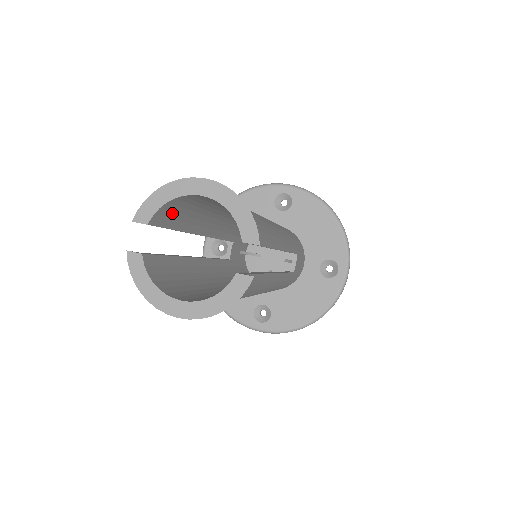
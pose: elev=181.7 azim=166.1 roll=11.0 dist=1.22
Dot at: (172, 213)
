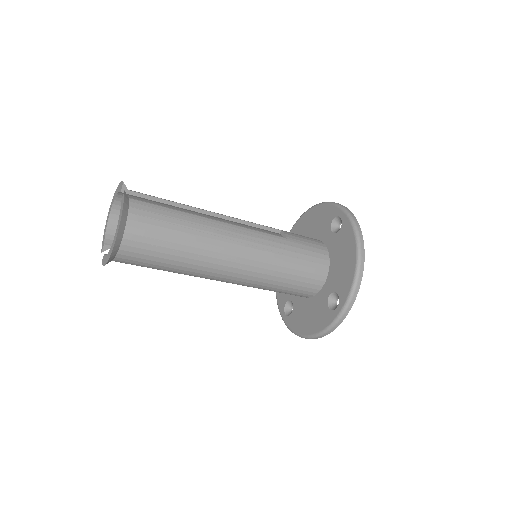
Dot at: occluded
